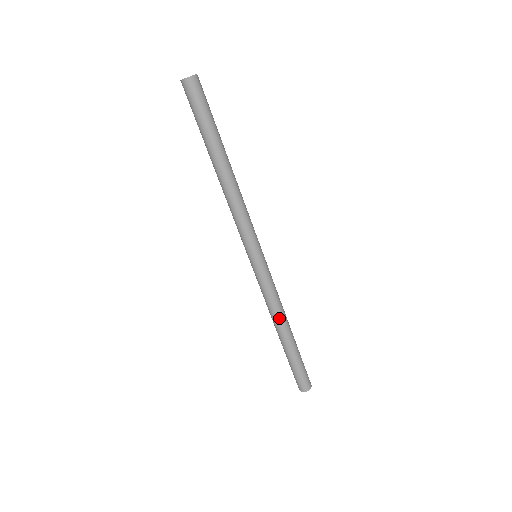
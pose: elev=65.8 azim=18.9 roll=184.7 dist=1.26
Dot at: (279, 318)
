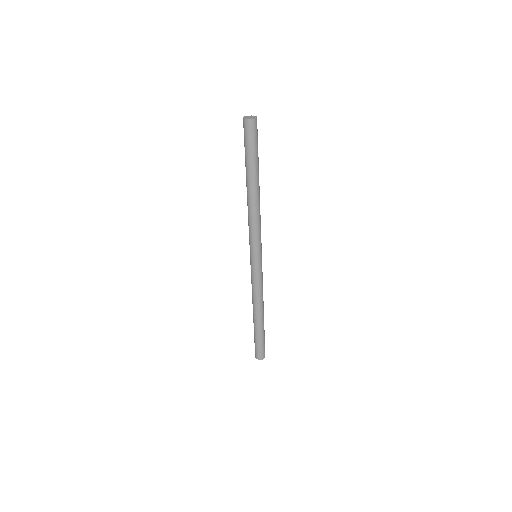
Dot at: (257, 304)
